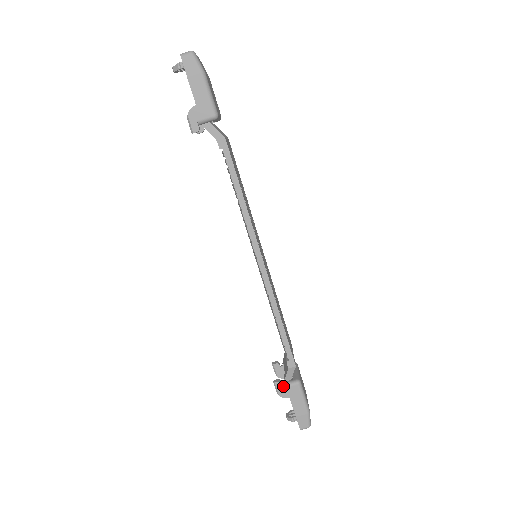
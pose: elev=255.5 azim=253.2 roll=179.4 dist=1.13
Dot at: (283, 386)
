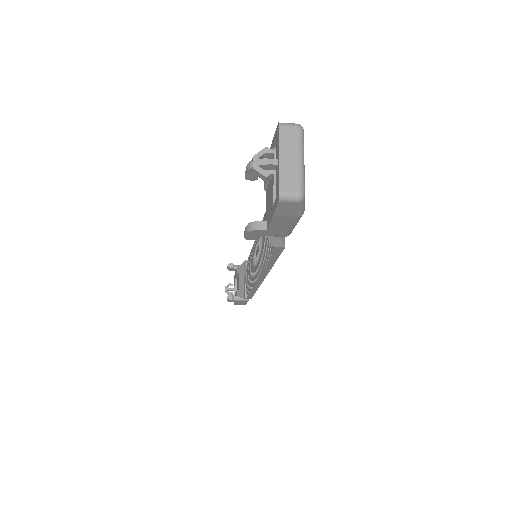
Dot at: (234, 300)
